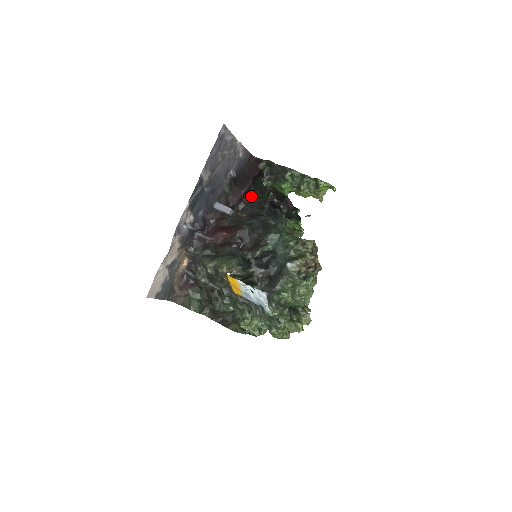
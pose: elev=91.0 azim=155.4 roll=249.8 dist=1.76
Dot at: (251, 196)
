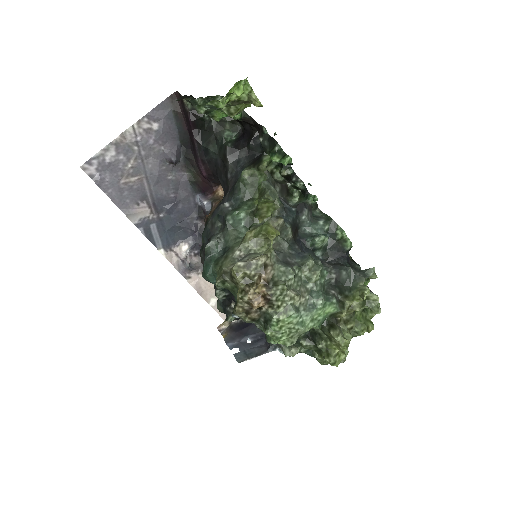
Dot at: (212, 158)
